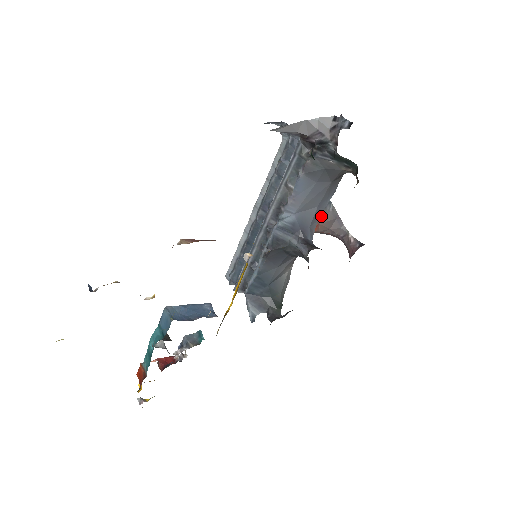
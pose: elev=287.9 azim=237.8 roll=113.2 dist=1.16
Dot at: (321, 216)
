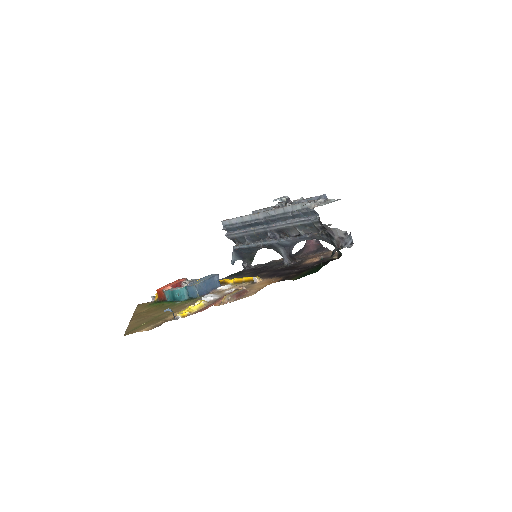
Dot at: occluded
